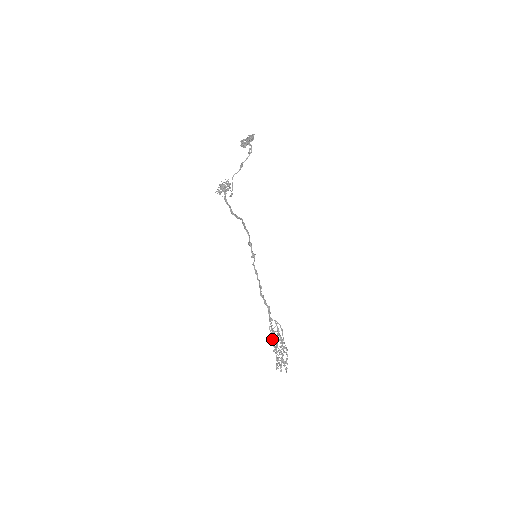
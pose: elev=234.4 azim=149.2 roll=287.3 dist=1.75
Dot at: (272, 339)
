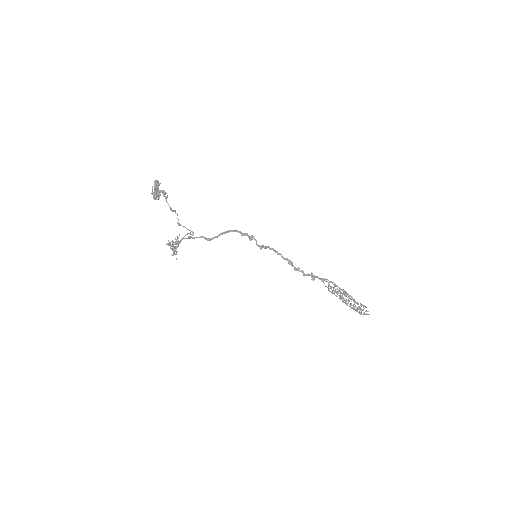
Dot at: occluded
